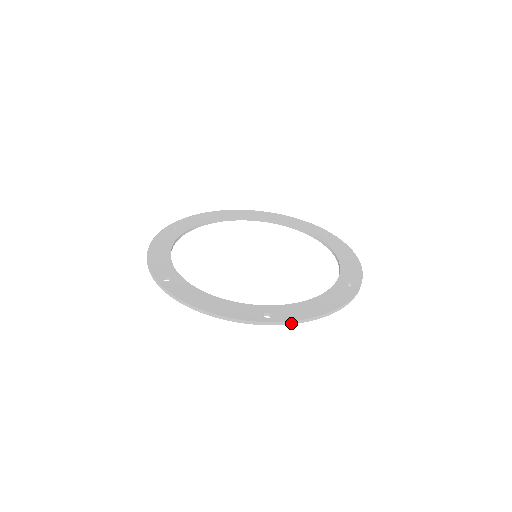
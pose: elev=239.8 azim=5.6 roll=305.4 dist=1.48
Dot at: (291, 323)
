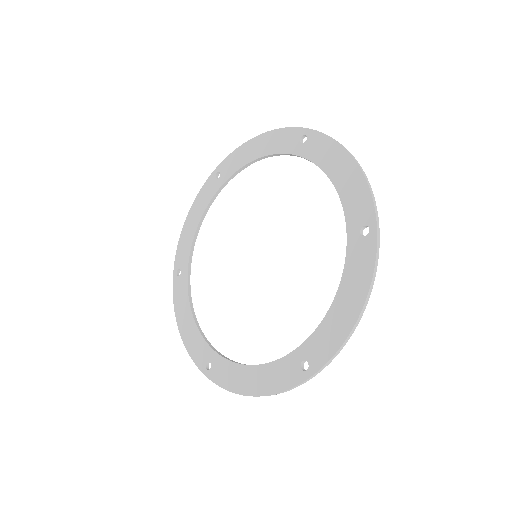
Dot at: (220, 385)
